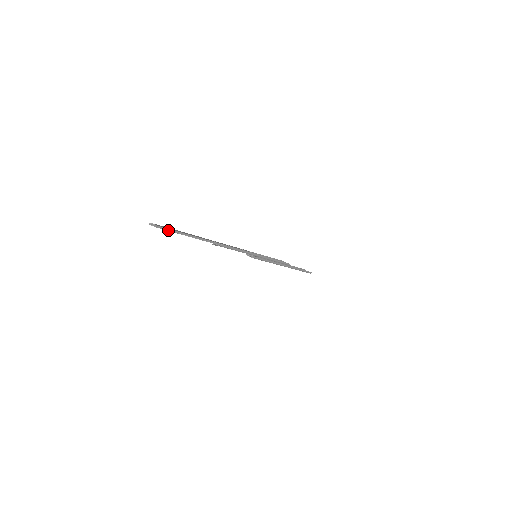
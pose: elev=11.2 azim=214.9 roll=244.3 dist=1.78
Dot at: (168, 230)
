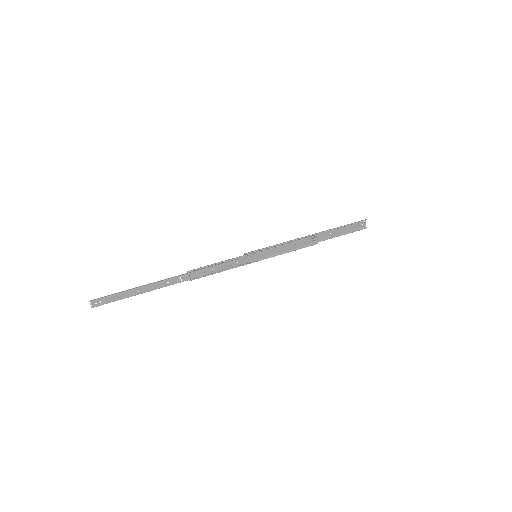
Dot at: (111, 301)
